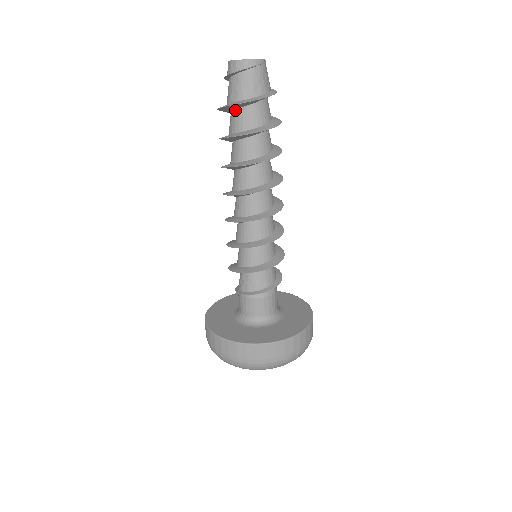
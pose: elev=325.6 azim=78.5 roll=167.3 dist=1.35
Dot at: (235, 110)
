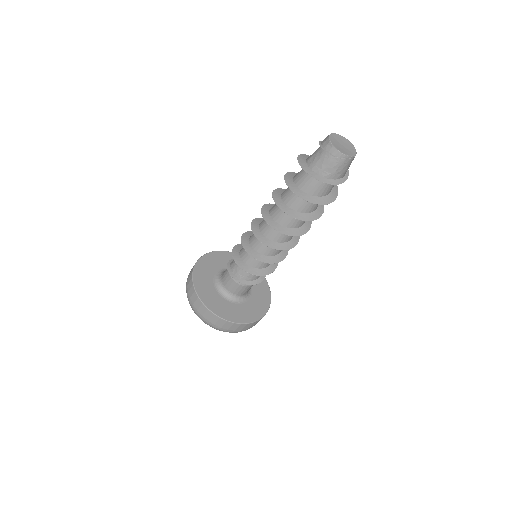
Dot at: occluded
